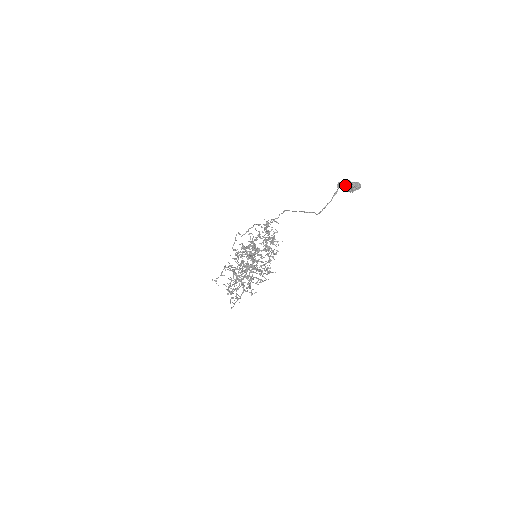
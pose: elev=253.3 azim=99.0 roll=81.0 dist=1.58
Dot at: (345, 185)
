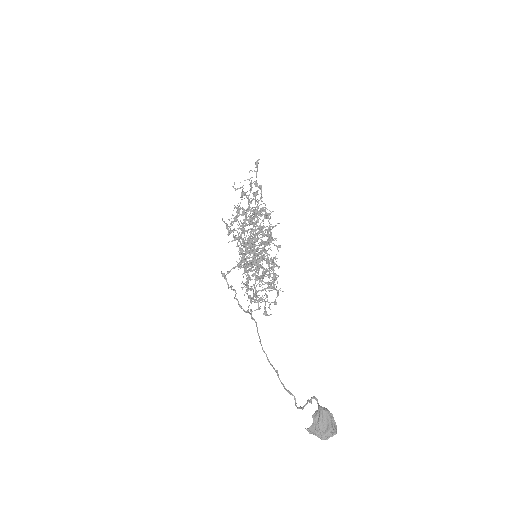
Dot at: (315, 435)
